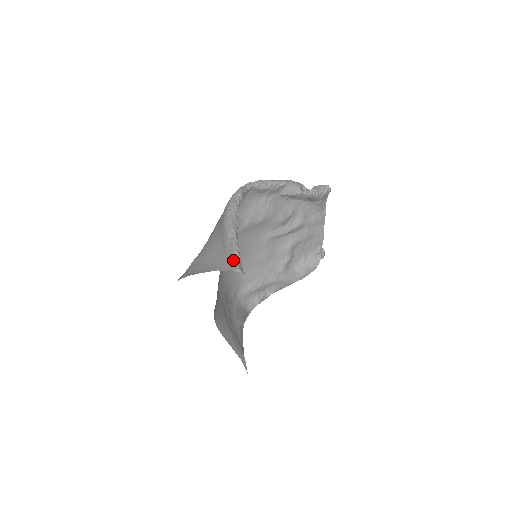
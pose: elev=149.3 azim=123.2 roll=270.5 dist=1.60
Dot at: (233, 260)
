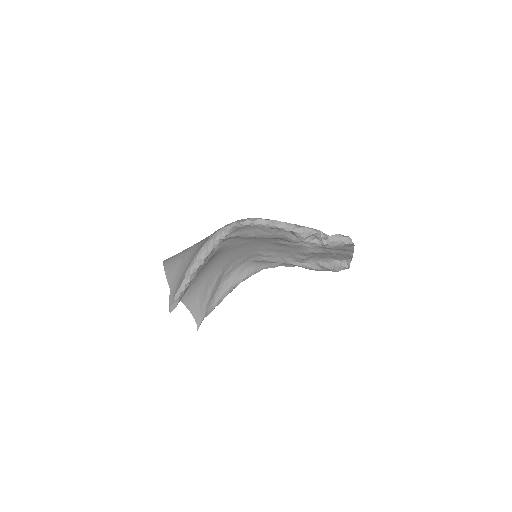
Dot at: (175, 294)
